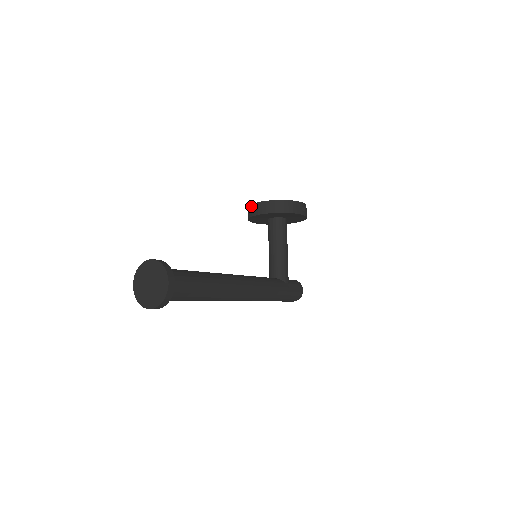
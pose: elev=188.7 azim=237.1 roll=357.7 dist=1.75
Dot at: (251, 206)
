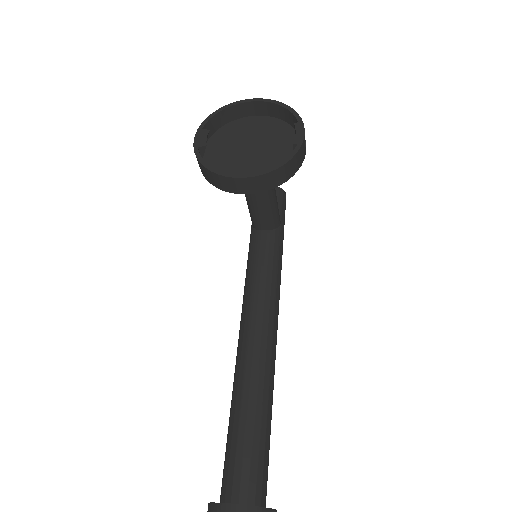
Dot at: (217, 177)
